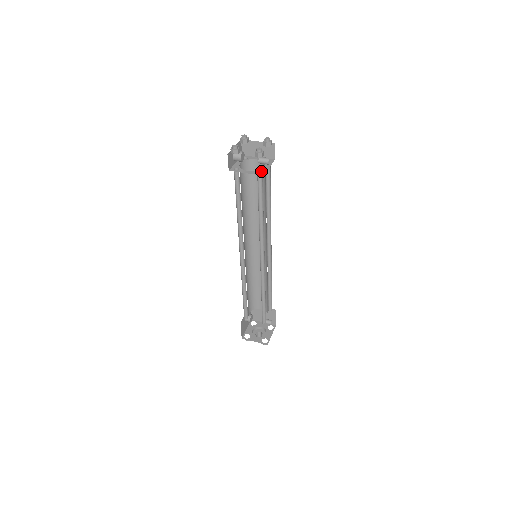
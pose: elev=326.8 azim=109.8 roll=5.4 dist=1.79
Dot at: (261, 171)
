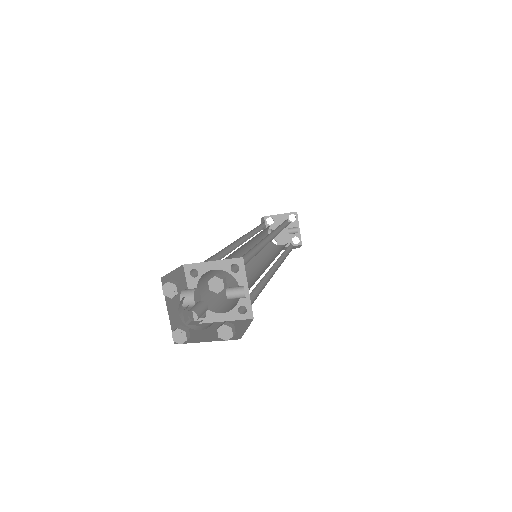
Dot at: occluded
